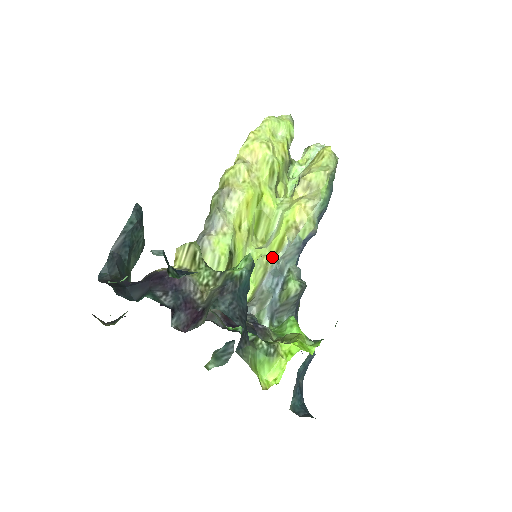
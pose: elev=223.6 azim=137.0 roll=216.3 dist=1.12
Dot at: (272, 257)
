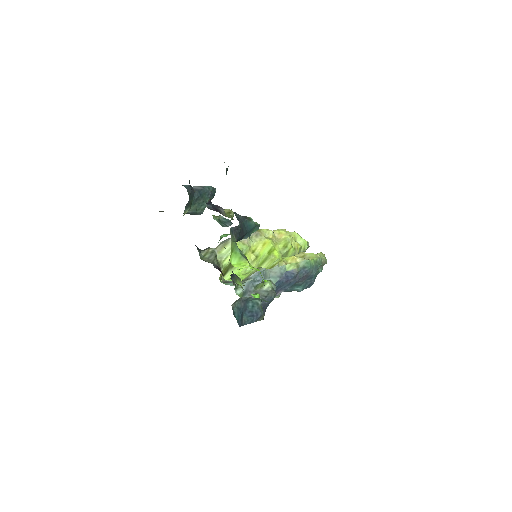
Dot at: occluded
